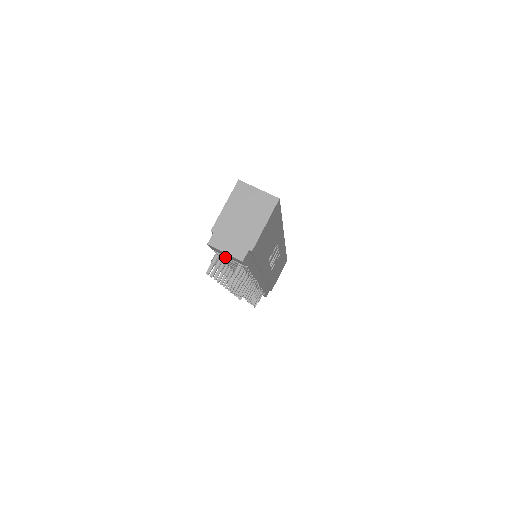
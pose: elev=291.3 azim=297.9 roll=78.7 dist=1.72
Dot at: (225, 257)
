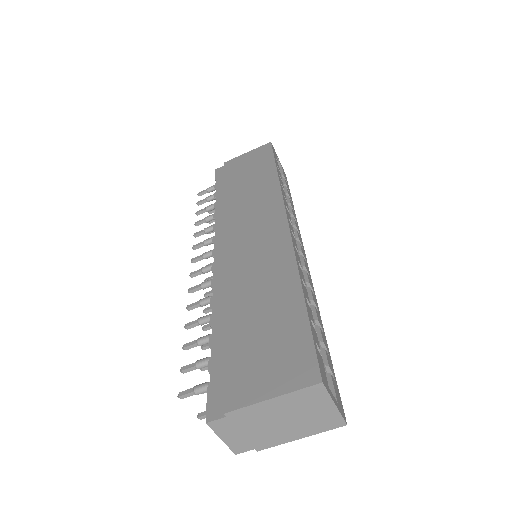
Dot at: occluded
